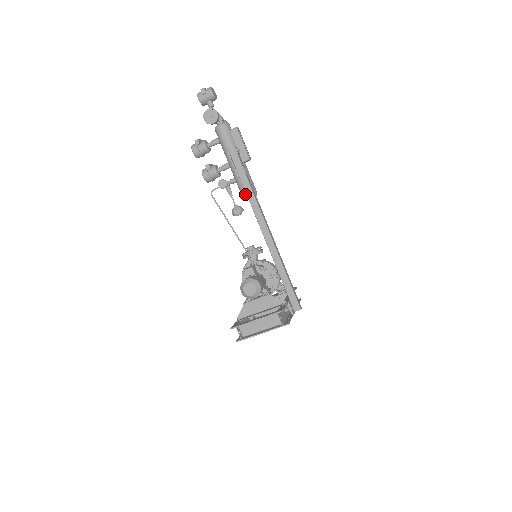
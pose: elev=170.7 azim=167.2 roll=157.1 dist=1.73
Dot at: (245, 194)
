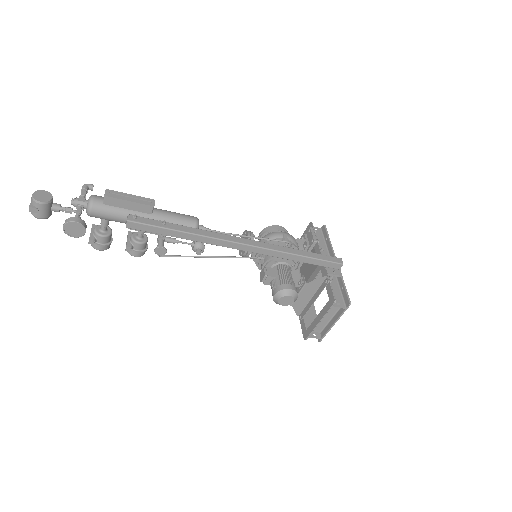
Dot at: occluded
